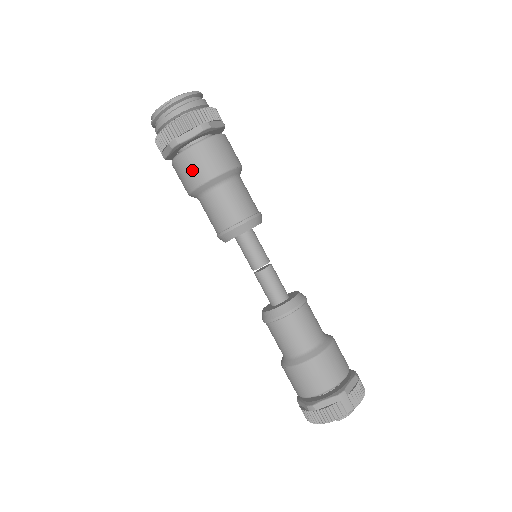
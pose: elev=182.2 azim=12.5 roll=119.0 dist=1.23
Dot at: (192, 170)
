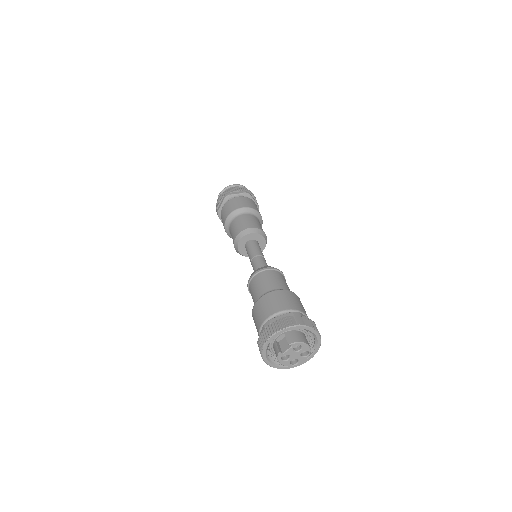
Dot at: (232, 205)
